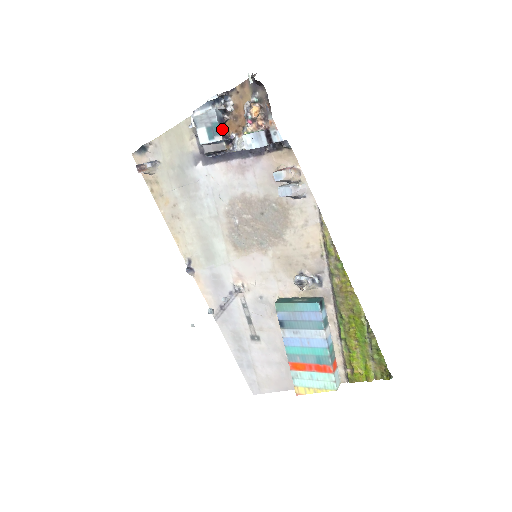
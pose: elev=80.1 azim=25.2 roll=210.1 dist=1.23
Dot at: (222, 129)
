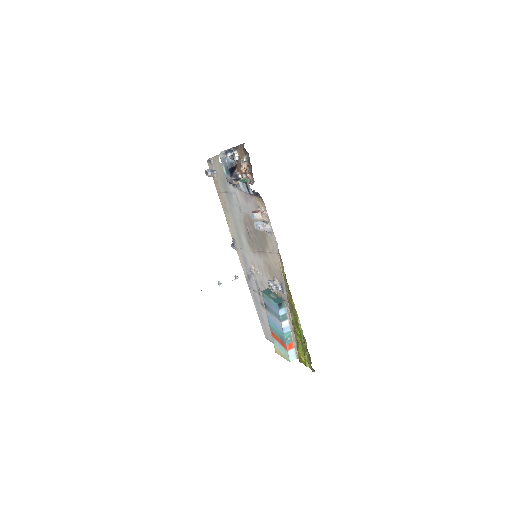
Dot at: (236, 168)
